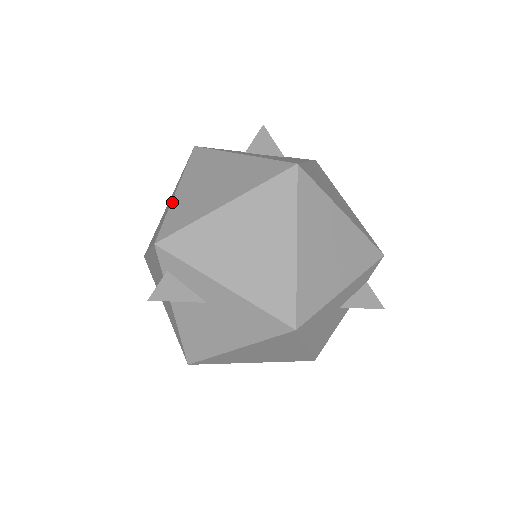
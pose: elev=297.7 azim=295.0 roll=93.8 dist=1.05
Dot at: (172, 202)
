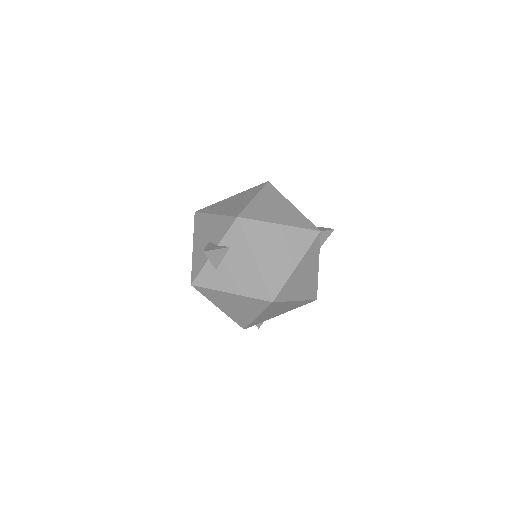
Dot at: (226, 314)
